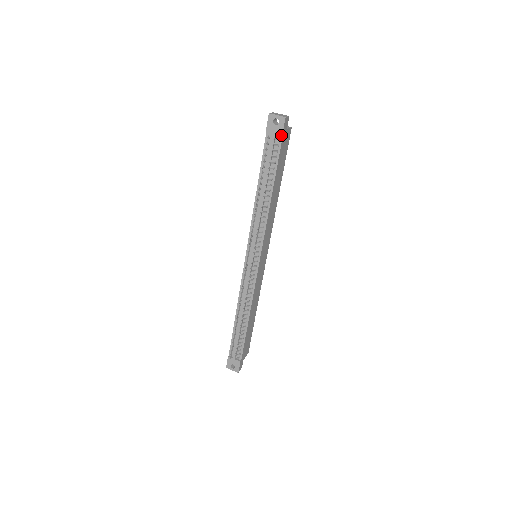
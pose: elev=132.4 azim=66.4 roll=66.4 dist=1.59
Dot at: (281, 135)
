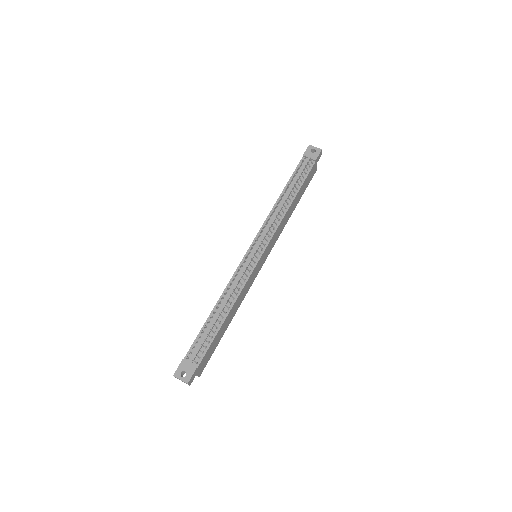
Dot at: (315, 160)
